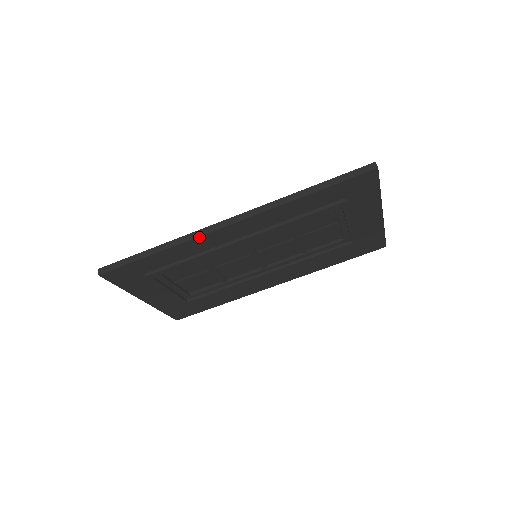
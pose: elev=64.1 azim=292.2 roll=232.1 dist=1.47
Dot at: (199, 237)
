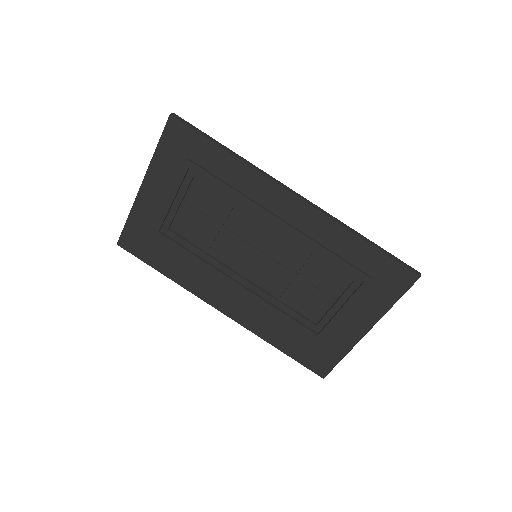
Dot at: (266, 177)
